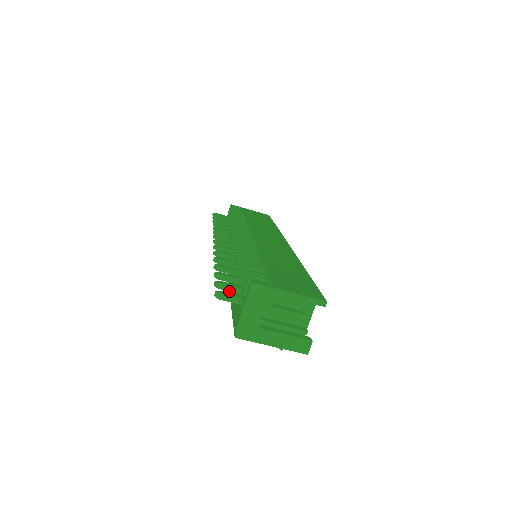
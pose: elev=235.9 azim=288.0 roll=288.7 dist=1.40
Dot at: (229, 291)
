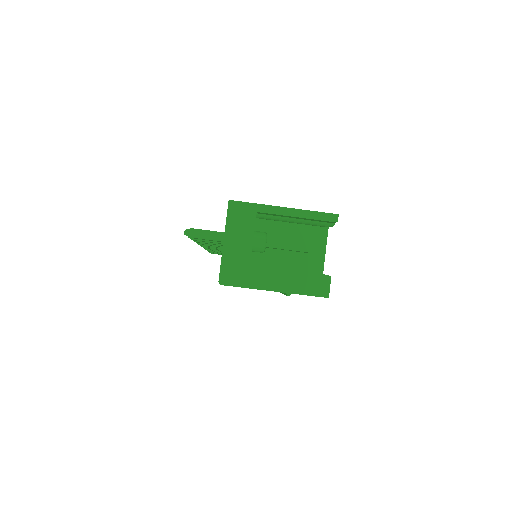
Dot at: (209, 241)
